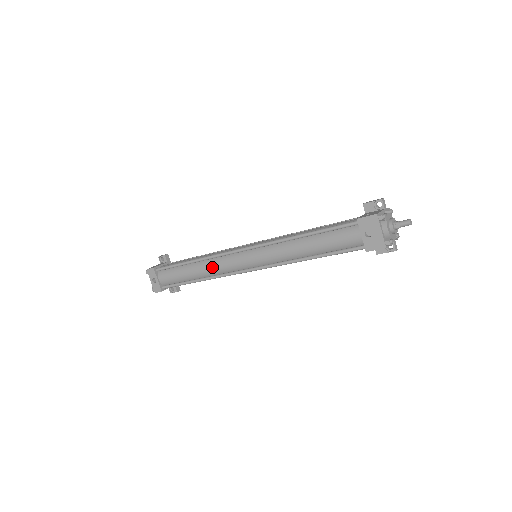
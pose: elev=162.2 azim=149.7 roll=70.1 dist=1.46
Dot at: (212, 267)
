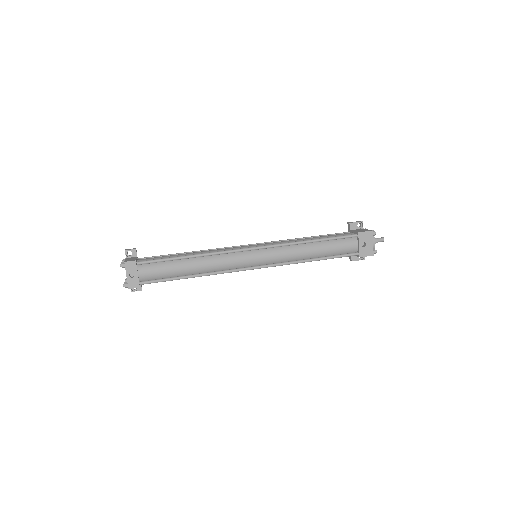
Dot at: (215, 263)
